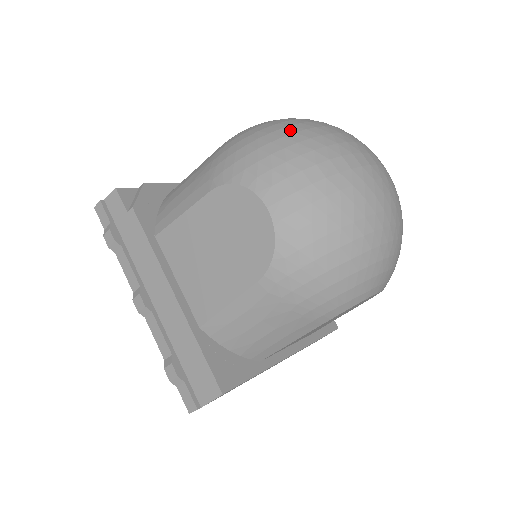
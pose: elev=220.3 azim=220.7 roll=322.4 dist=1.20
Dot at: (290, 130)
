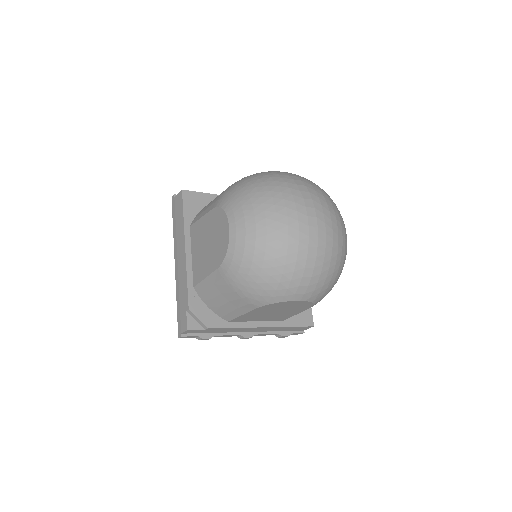
Dot at: (270, 258)
